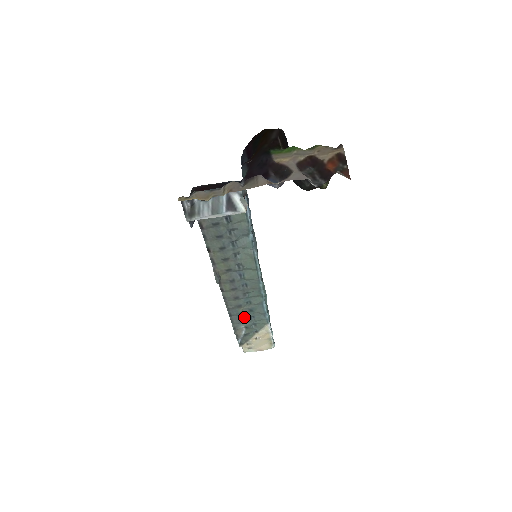
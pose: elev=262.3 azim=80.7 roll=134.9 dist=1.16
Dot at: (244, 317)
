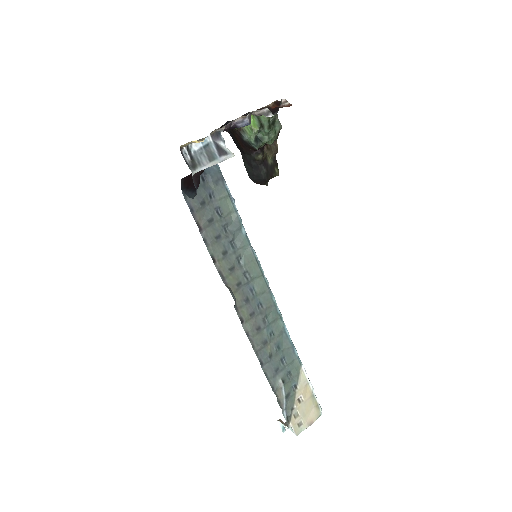
Dot at: (275, 362)
